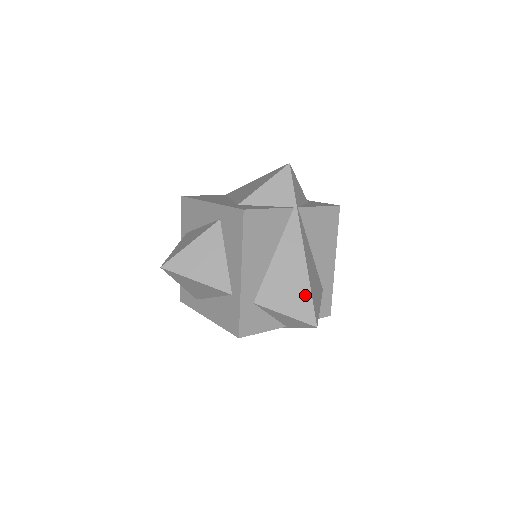
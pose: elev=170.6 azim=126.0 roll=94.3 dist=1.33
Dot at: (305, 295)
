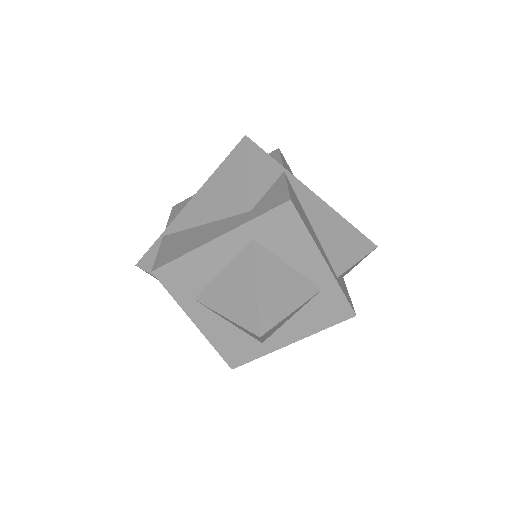
Dot at: (353, 232)
